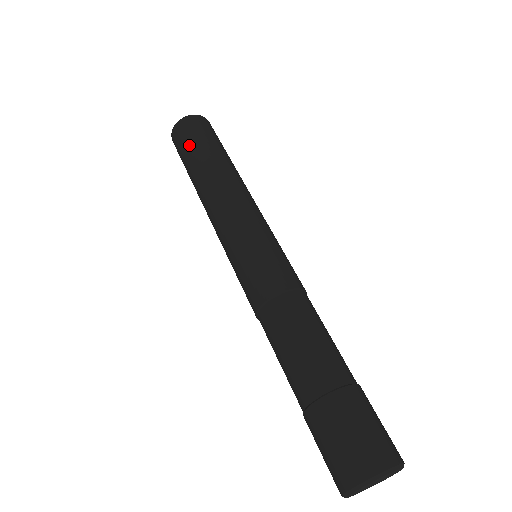
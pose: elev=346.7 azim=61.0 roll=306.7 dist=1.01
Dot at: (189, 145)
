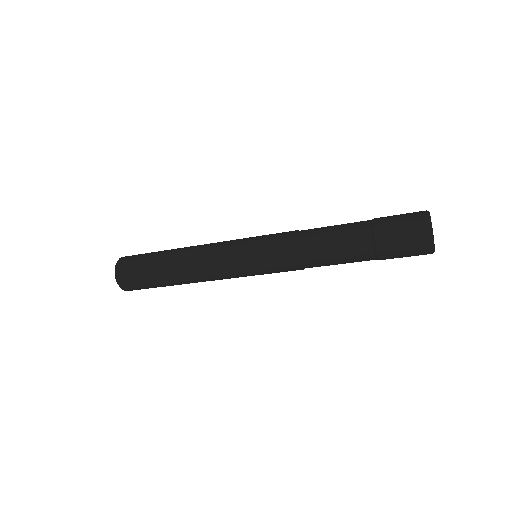
Dot at: (142, 268)
